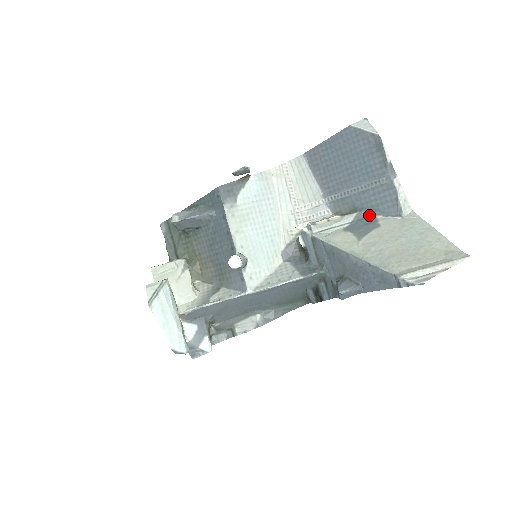
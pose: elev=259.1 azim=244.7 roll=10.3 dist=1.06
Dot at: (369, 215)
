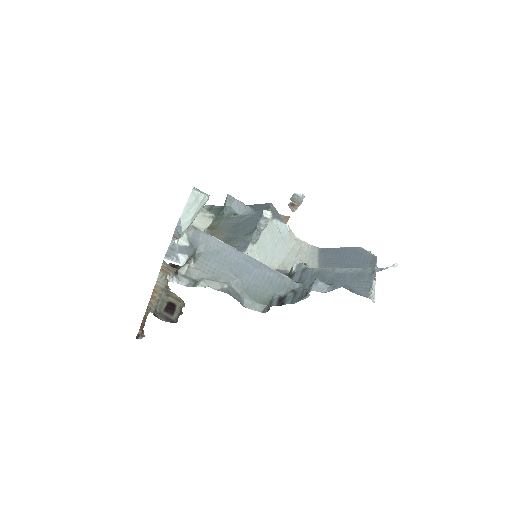
Dot at: (346, 288)
